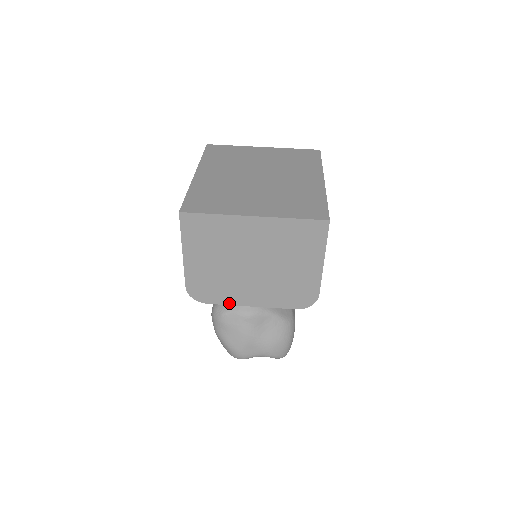
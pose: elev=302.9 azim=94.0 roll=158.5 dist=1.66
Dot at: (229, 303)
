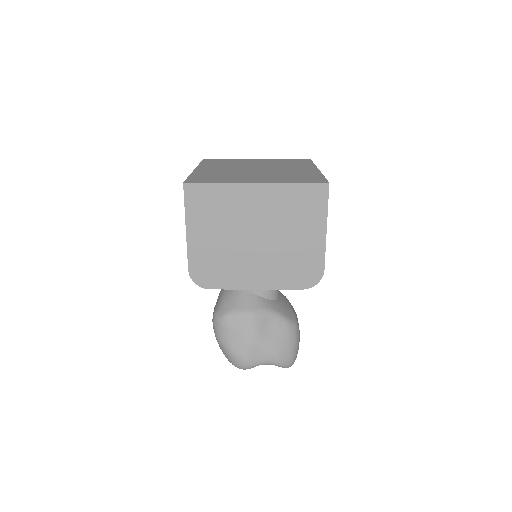
Dot at: (233, 287)
